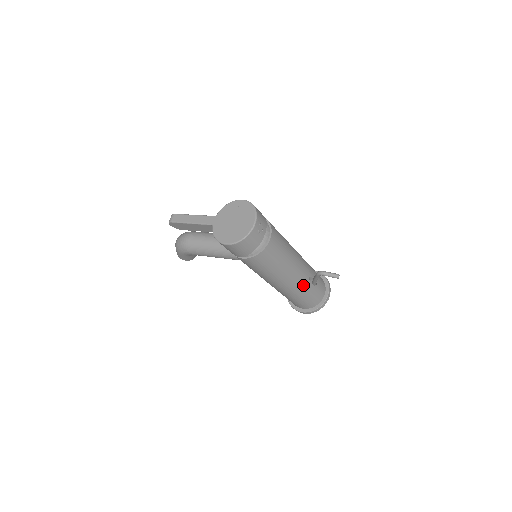
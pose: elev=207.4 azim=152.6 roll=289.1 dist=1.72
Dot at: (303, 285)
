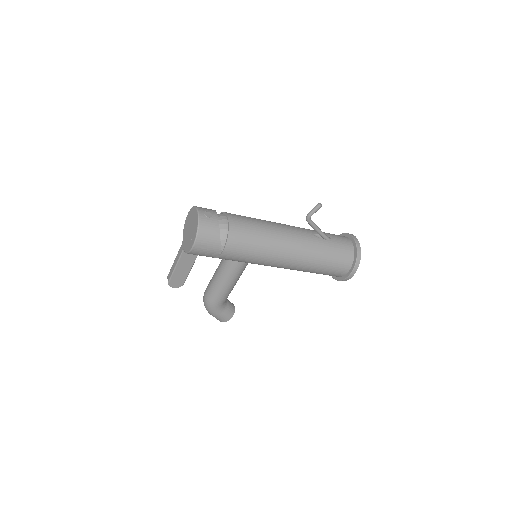
Dot at: (312, 244)
